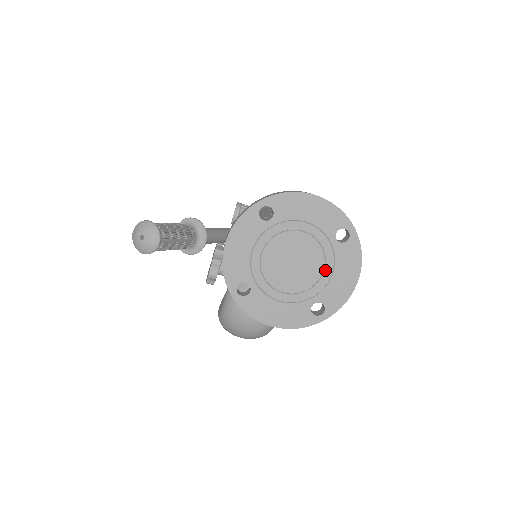
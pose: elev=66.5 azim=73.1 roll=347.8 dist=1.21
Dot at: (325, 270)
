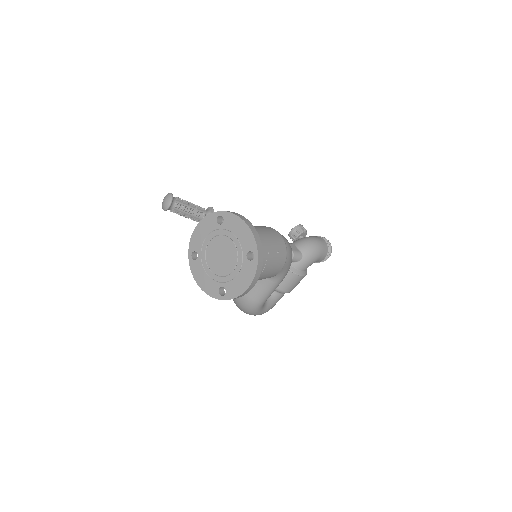
Dot at: (234, 271)
